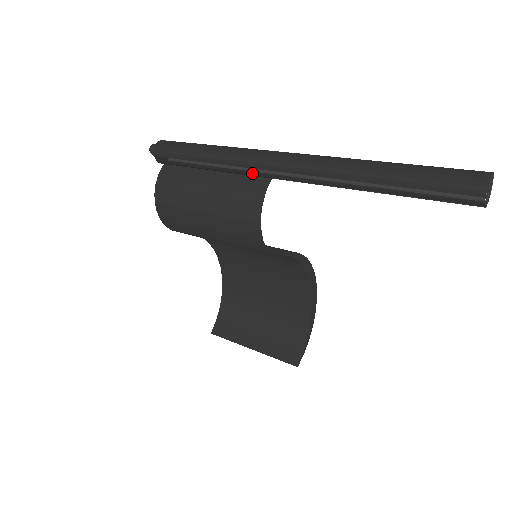
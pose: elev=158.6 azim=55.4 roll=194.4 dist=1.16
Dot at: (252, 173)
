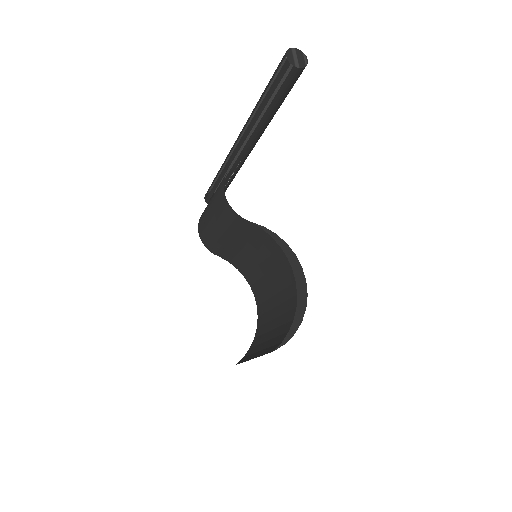
Dot at: (229, 162)
